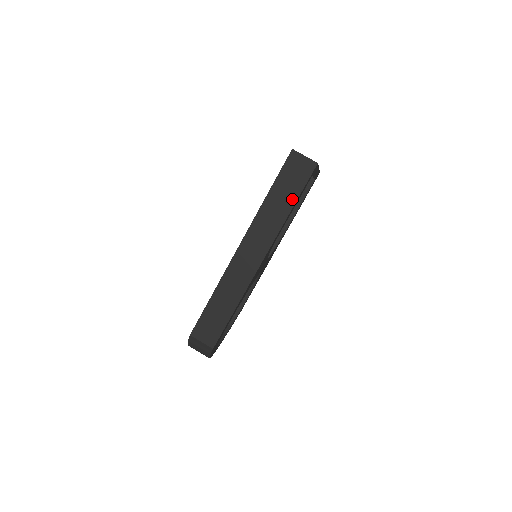
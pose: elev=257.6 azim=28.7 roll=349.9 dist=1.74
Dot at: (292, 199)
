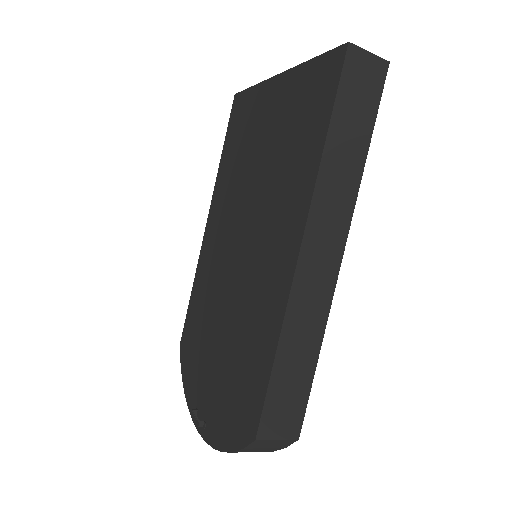
Dot at: (365, 135)
